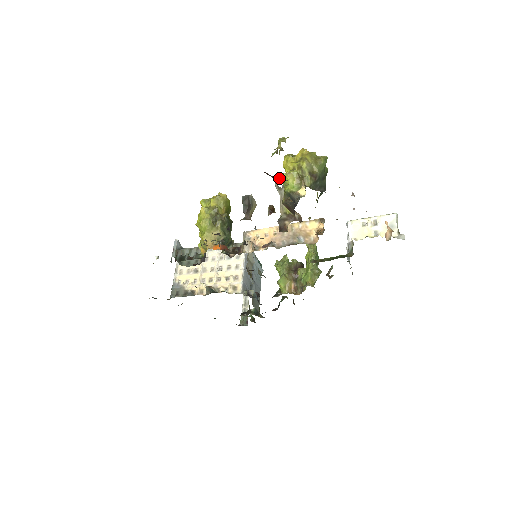
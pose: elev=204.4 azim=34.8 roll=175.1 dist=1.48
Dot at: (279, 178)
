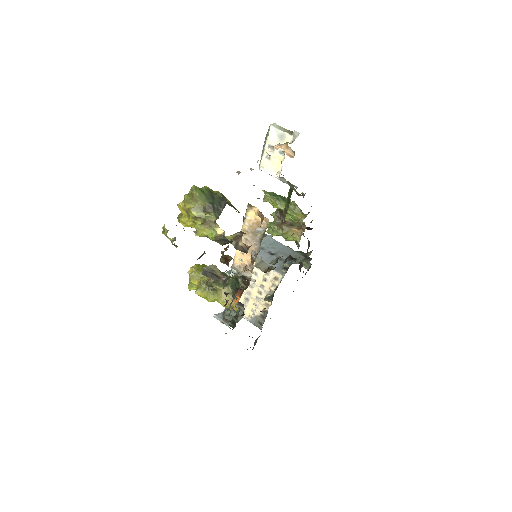
Dot at: (201, 256)
